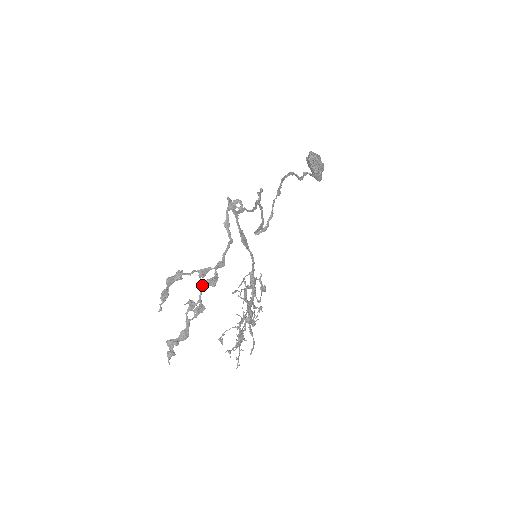
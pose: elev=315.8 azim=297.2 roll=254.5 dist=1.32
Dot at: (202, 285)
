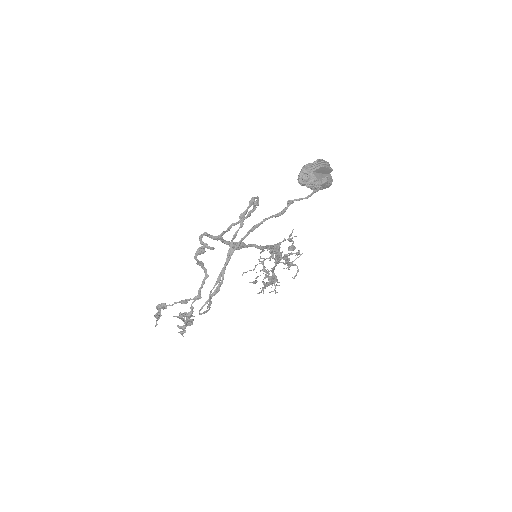
Dot at: (180, 318)
